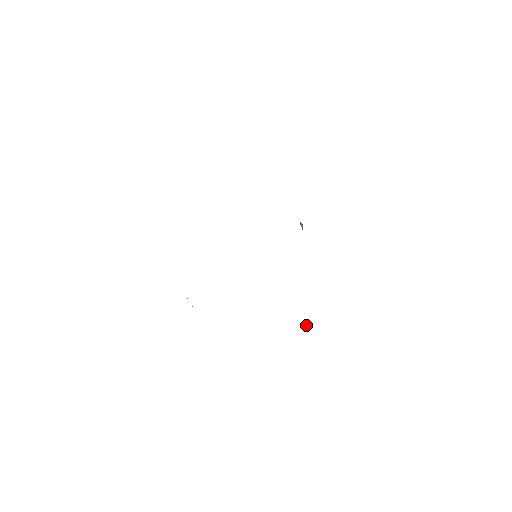
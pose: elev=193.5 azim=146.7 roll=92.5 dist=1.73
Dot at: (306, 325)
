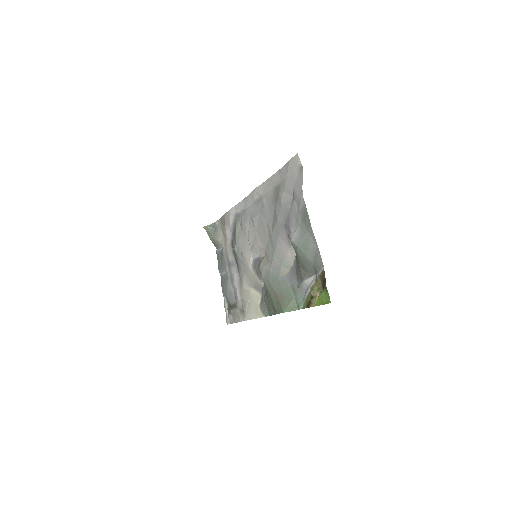
Dot at: (228, 323)
